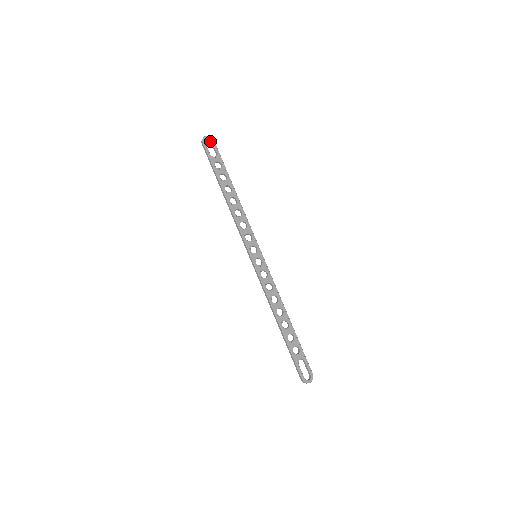
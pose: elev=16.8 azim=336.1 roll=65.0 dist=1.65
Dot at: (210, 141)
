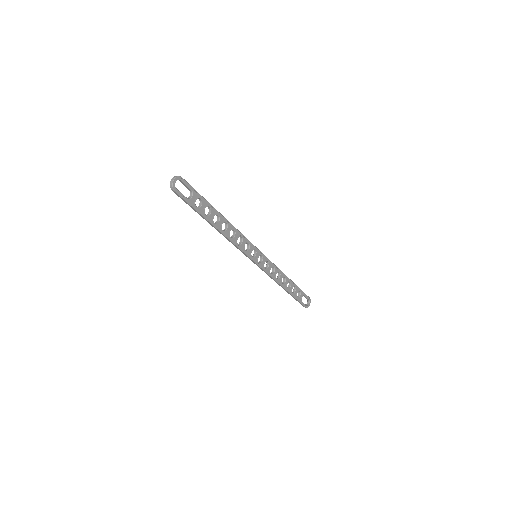
Dot at: occluded
